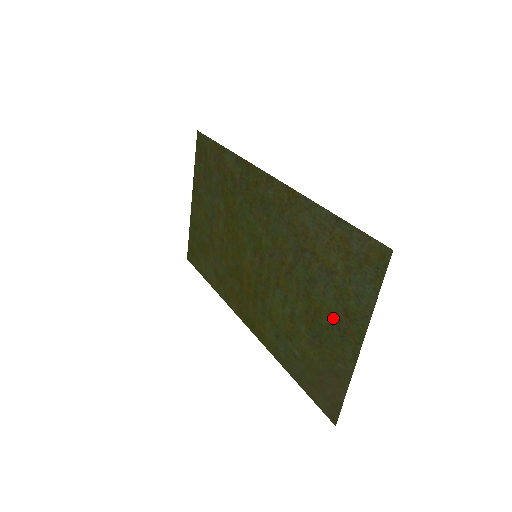
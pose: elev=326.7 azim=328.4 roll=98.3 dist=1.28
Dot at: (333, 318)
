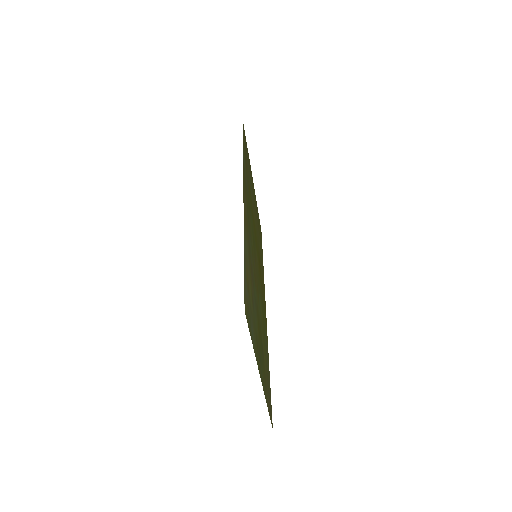
Dot at: (258, 342)
